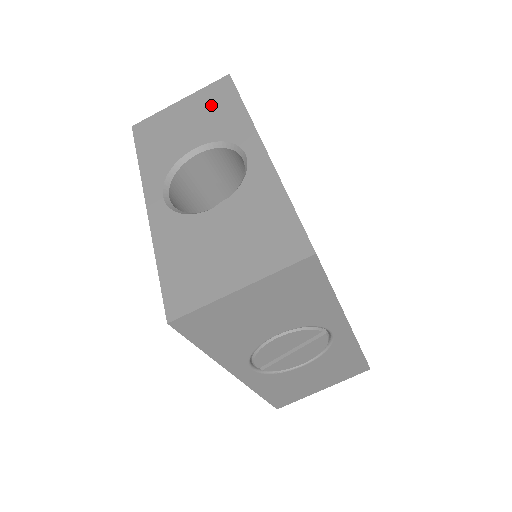
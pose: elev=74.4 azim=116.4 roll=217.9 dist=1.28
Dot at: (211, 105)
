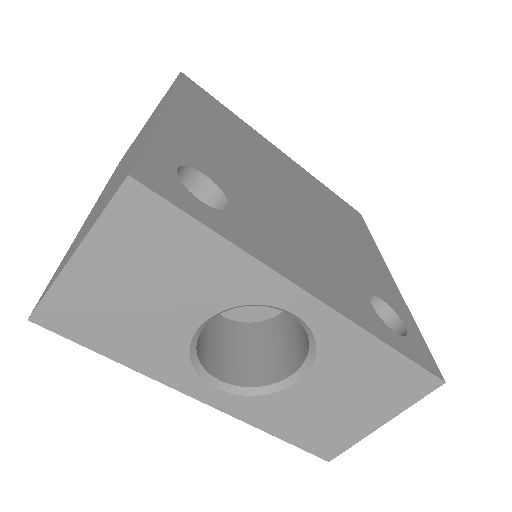
Dot at: (157, 253)
